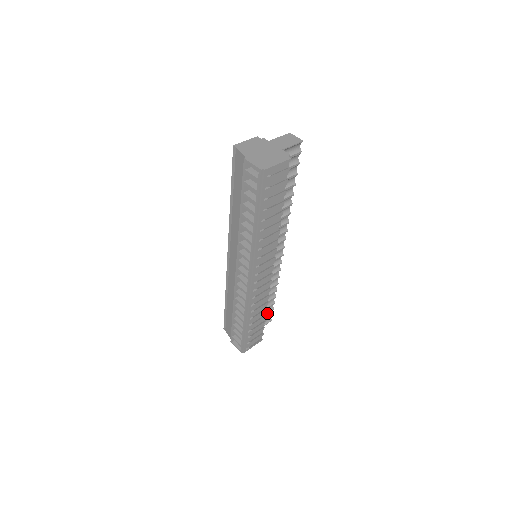
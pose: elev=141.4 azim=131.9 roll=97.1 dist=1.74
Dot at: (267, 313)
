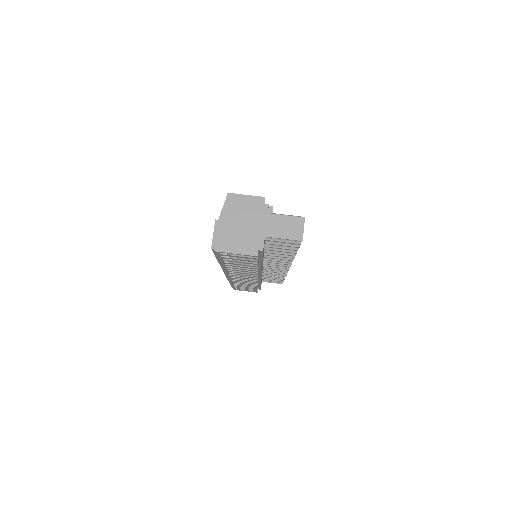
Dot at: (274, 280)
